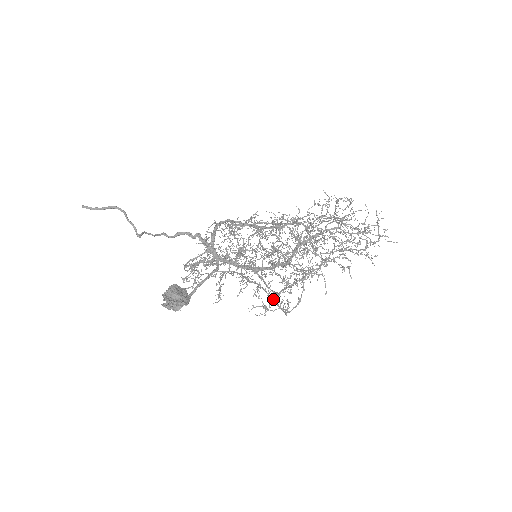
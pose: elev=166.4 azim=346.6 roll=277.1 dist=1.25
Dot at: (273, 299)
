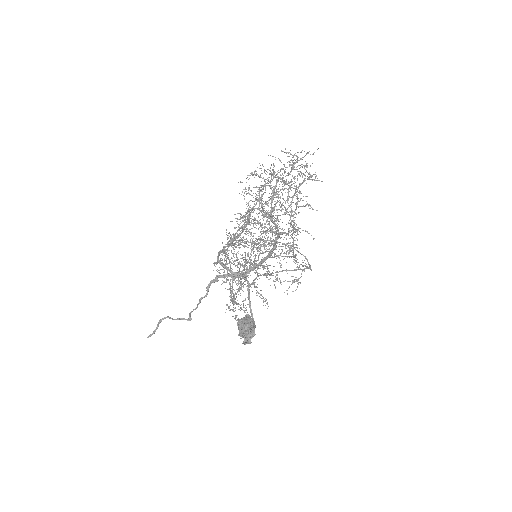
Dot at: (293, 270)
